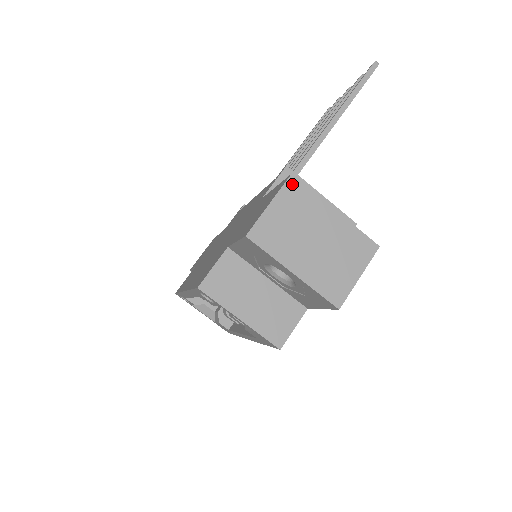
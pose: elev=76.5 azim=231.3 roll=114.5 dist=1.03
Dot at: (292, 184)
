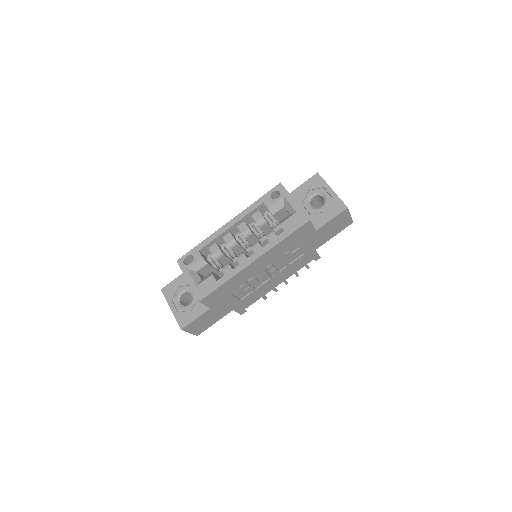
Dot at: occluded
